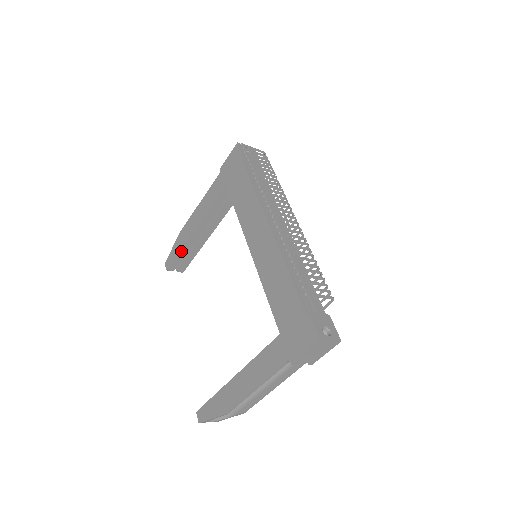
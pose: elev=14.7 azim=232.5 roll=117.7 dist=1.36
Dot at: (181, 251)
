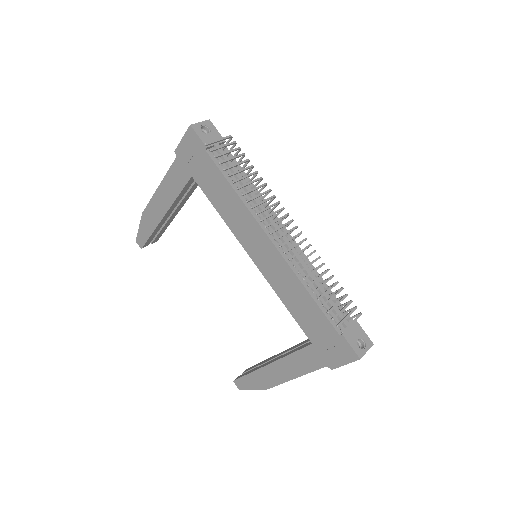
Dot at: (153, 233)
